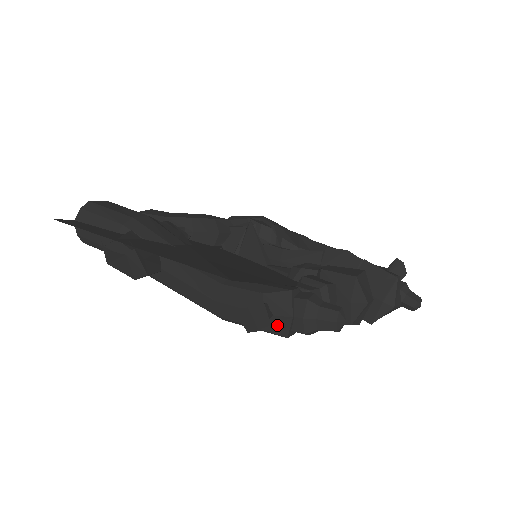
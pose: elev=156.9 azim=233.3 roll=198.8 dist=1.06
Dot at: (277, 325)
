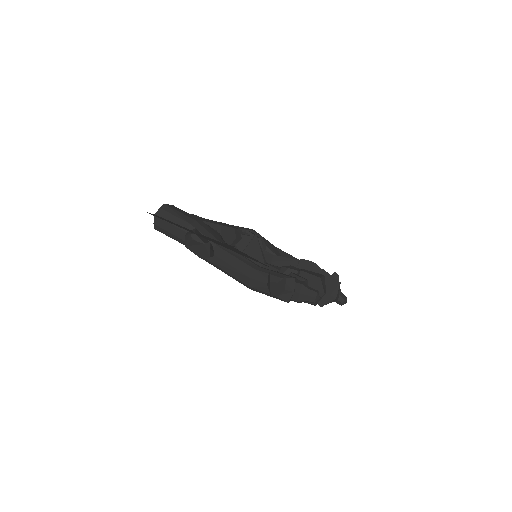
Dot at: (285, 295)
